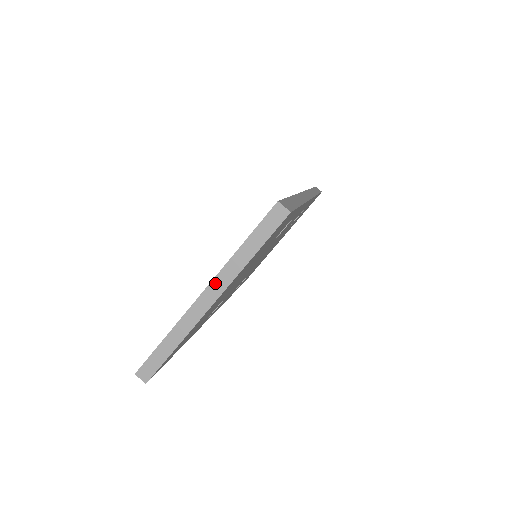
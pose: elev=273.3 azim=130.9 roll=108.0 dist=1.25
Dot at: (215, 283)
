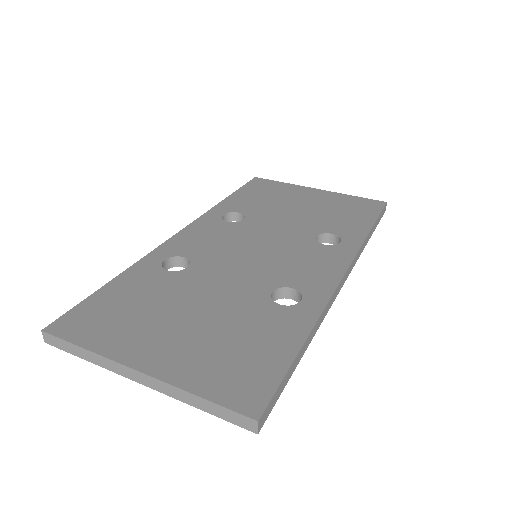
Dot at: (155, 381)
